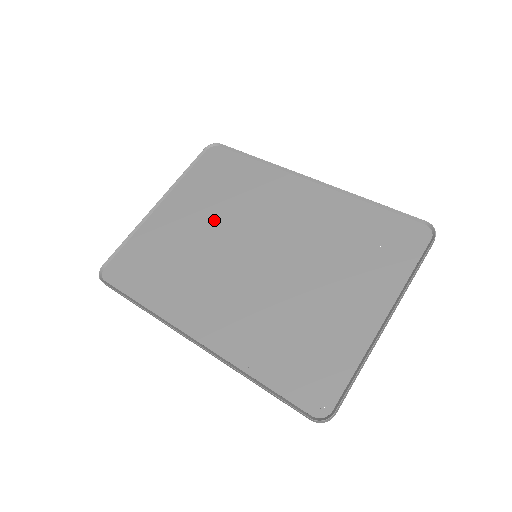
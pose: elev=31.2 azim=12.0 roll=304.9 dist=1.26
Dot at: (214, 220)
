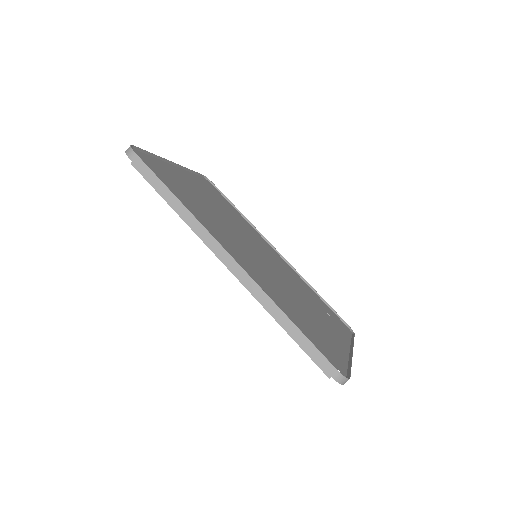
Dot at: (222, 212)
